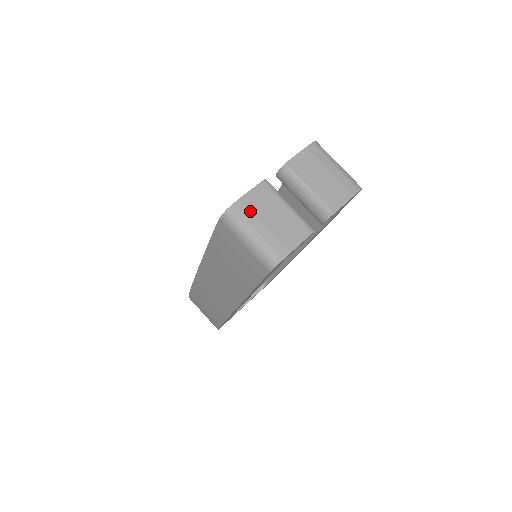
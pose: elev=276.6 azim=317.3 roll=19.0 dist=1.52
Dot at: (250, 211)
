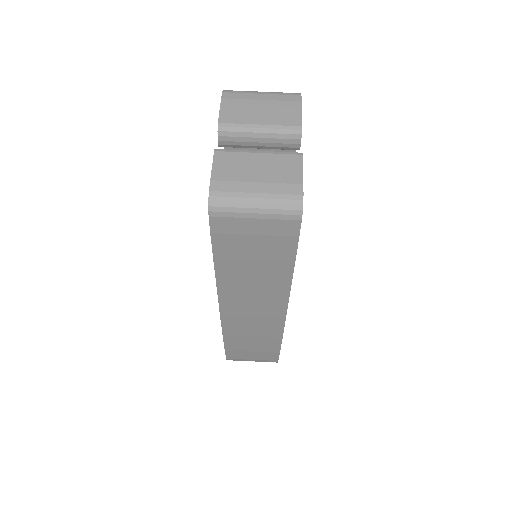
Dot at: (231, 183)
